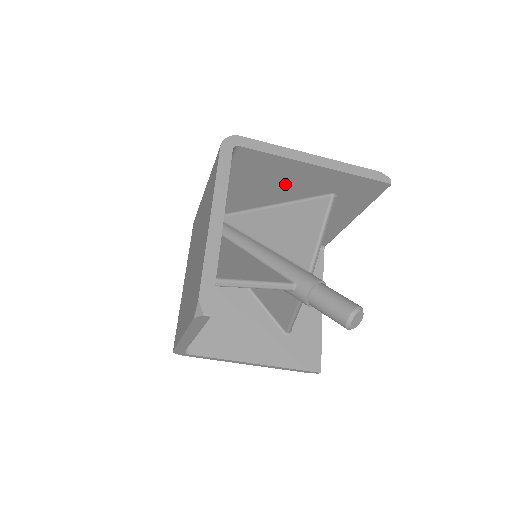
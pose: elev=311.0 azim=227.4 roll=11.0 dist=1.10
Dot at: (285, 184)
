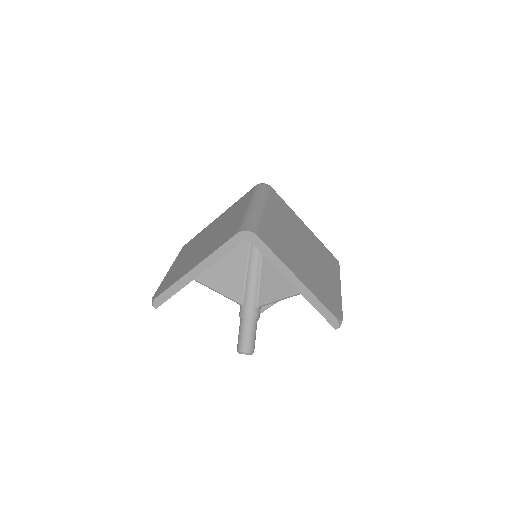
Dot at: occluded
